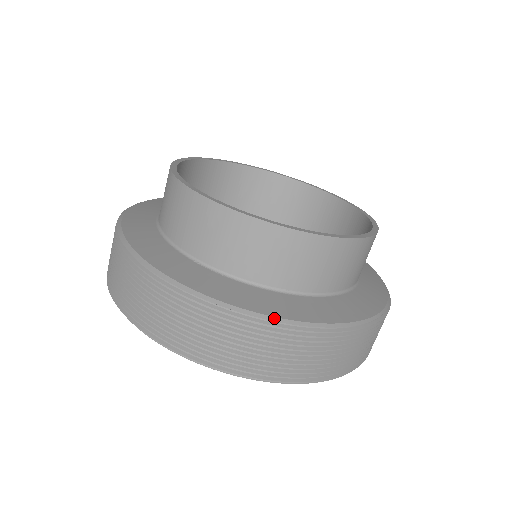
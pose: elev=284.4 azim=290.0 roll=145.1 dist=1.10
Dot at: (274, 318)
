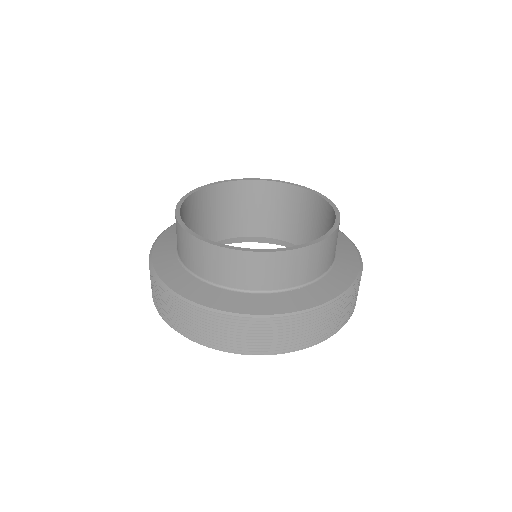
Dot at: (194, 303)
